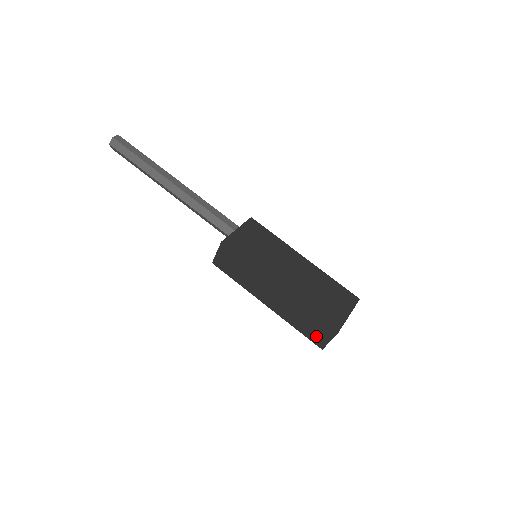
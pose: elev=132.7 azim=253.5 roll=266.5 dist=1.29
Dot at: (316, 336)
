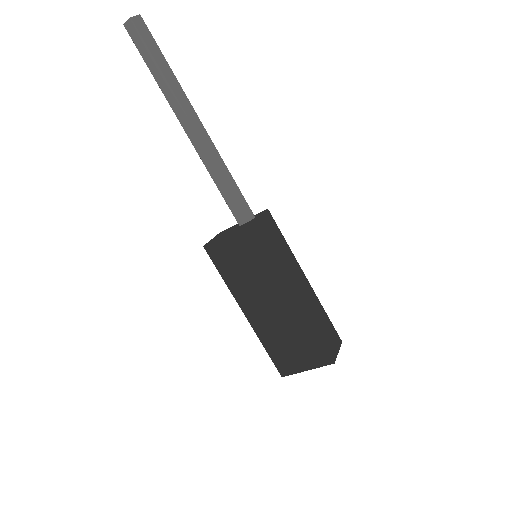
Dot at: occluded
